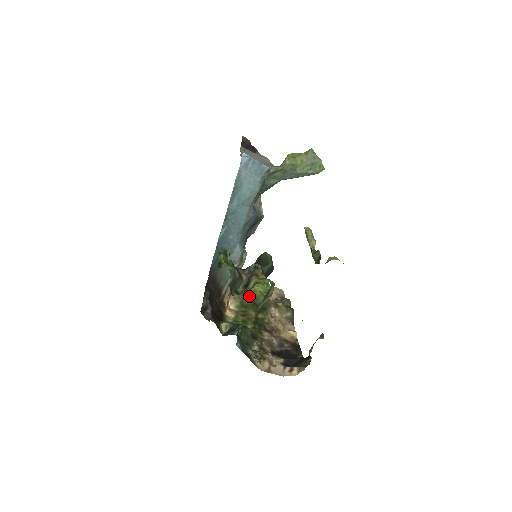
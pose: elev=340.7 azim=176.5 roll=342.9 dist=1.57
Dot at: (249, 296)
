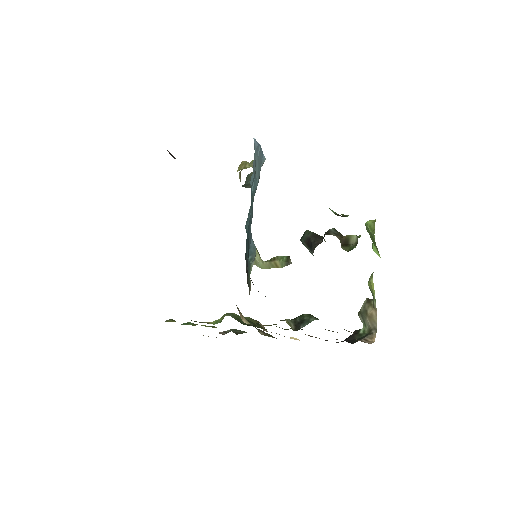
Dot at: occluded
